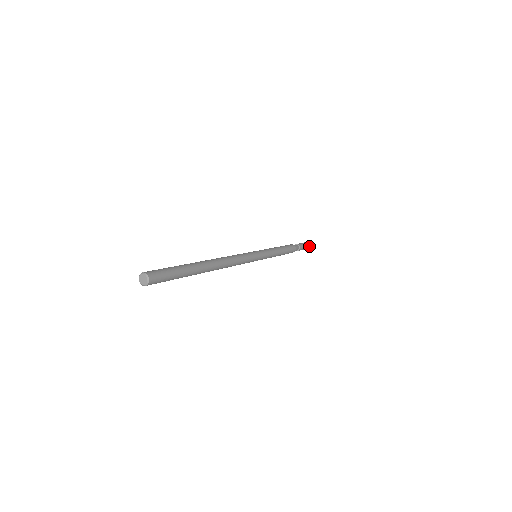
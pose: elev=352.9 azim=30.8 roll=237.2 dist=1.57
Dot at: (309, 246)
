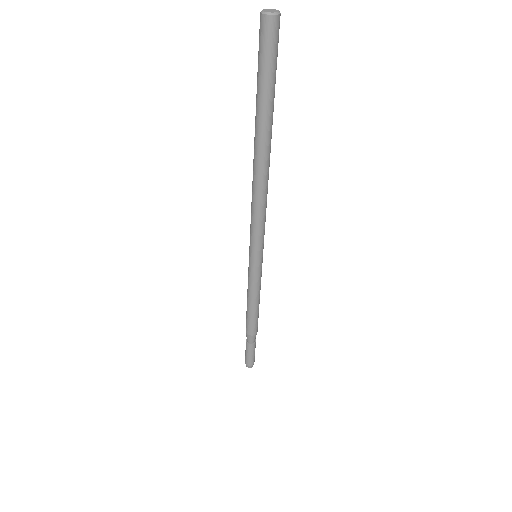
Dot at: occluded
